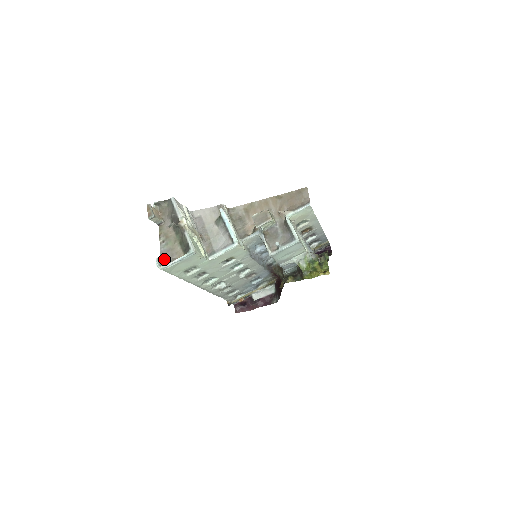
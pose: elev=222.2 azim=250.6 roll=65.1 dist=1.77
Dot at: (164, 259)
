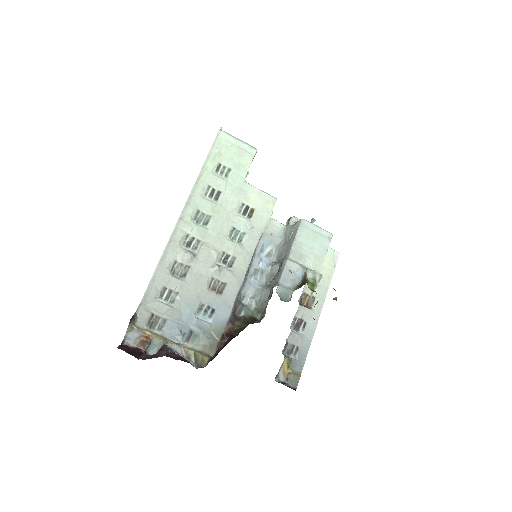
Dot at: occluded
